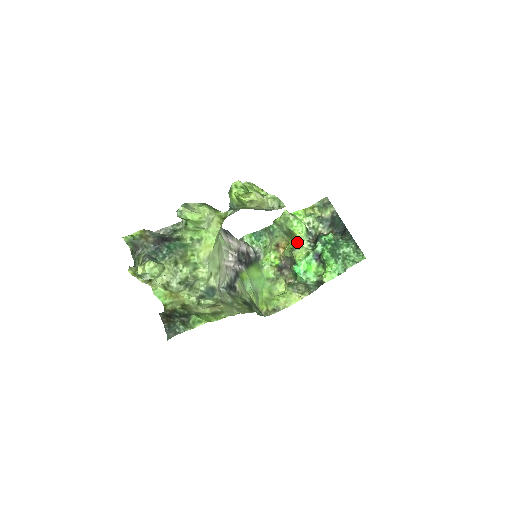
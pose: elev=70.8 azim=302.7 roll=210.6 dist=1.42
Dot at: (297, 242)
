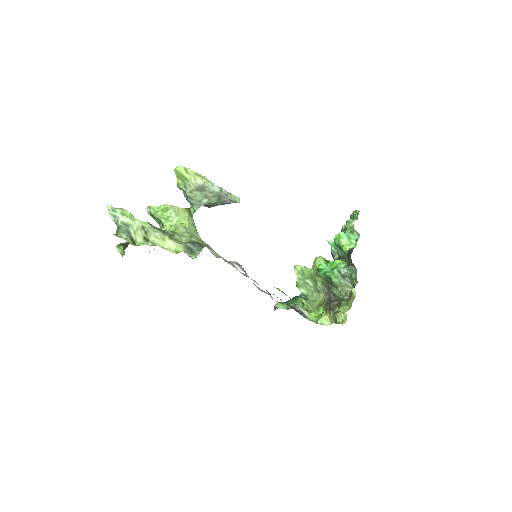
Dot at: occluded
